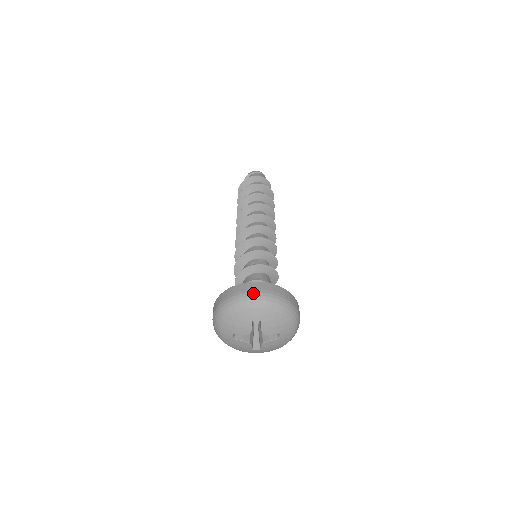
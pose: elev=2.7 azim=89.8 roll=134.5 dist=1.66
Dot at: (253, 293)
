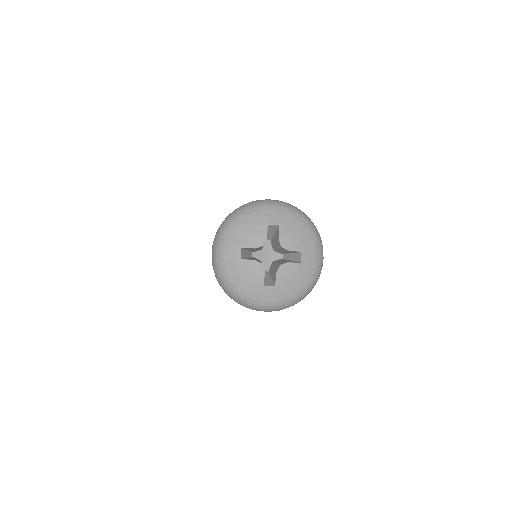
Dot at: (268, 199)
